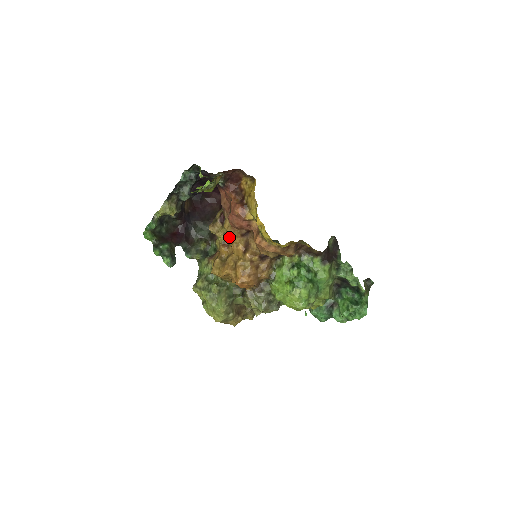
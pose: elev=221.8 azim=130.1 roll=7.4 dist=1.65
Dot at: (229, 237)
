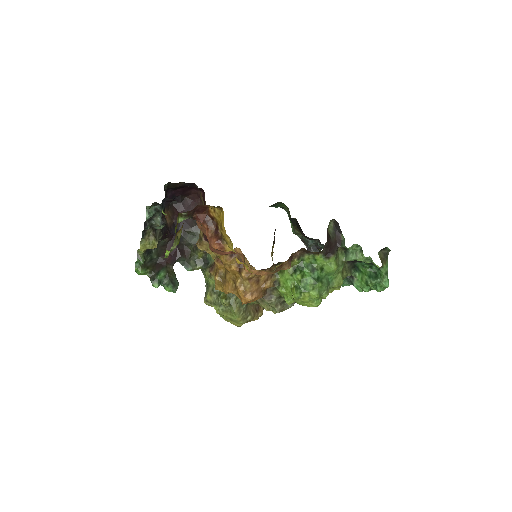
Dot at: (219, 258)
